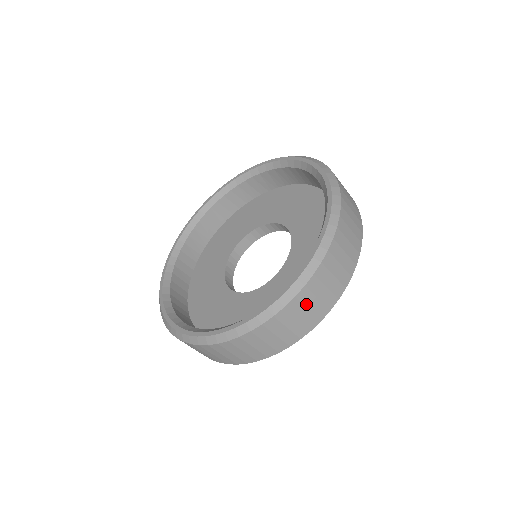
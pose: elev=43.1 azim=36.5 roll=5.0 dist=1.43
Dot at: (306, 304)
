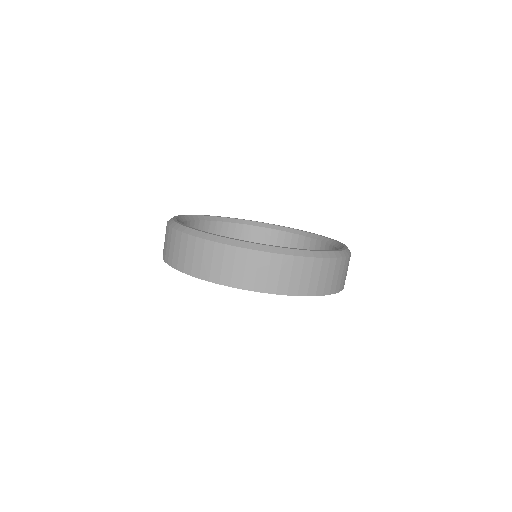
Dot at: occluded
